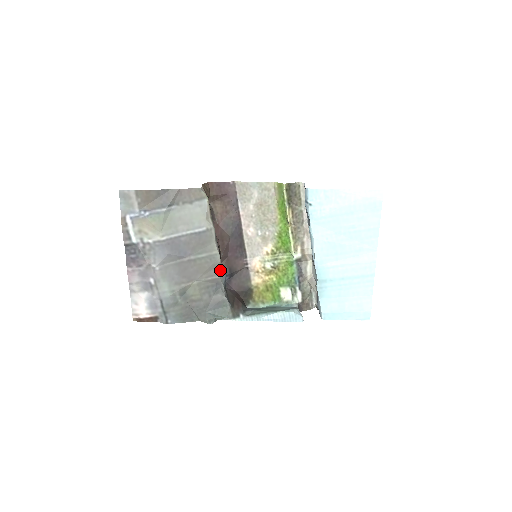
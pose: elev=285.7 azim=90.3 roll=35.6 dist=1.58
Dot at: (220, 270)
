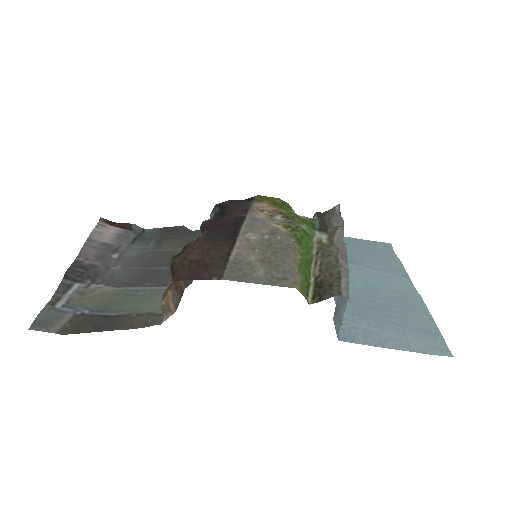
Dot at: occluded
